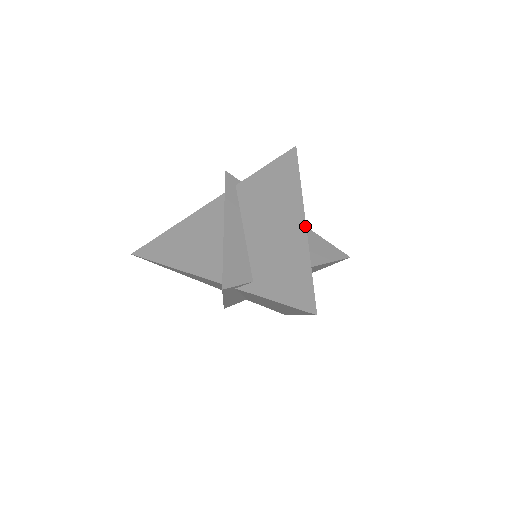
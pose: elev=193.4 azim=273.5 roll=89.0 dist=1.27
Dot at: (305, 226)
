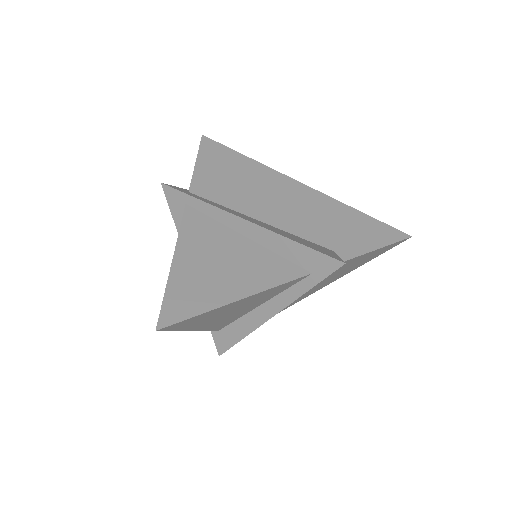
Dot at: (309, 187)
